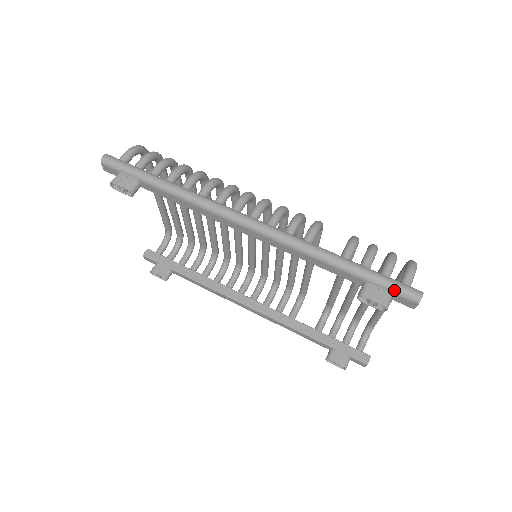
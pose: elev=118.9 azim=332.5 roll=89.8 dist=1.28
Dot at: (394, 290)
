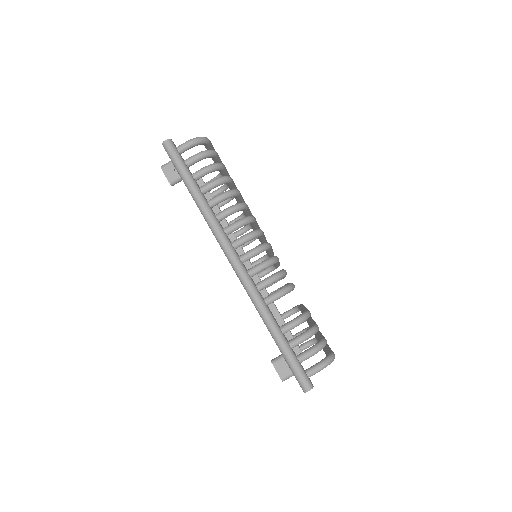
Dot at: (295, 374)
